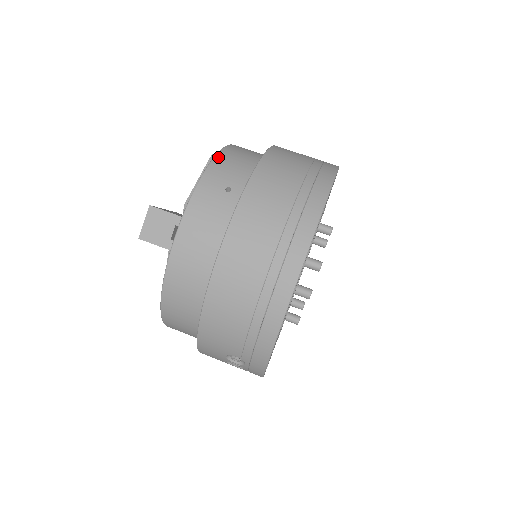
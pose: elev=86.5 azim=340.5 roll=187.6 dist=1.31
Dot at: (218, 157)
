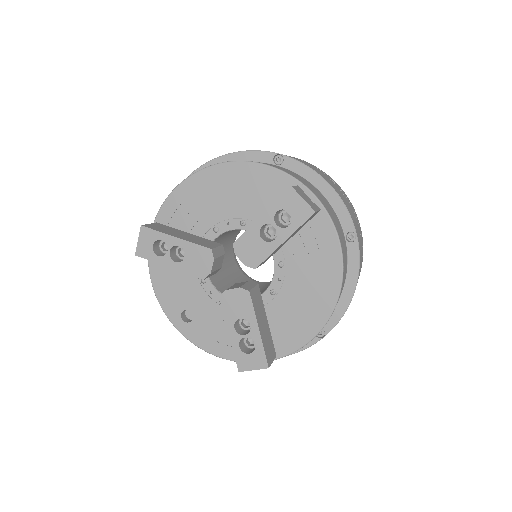
Dot at: occluded
